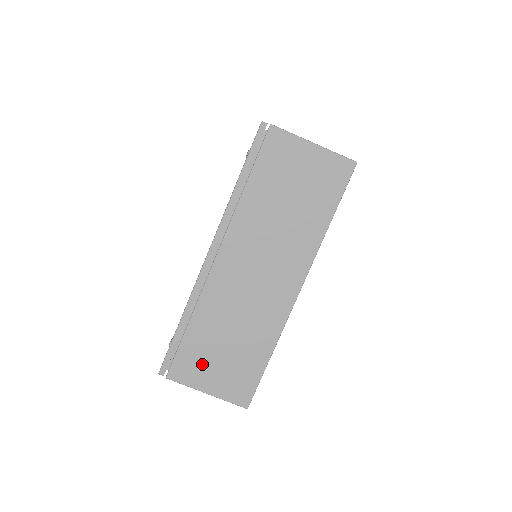
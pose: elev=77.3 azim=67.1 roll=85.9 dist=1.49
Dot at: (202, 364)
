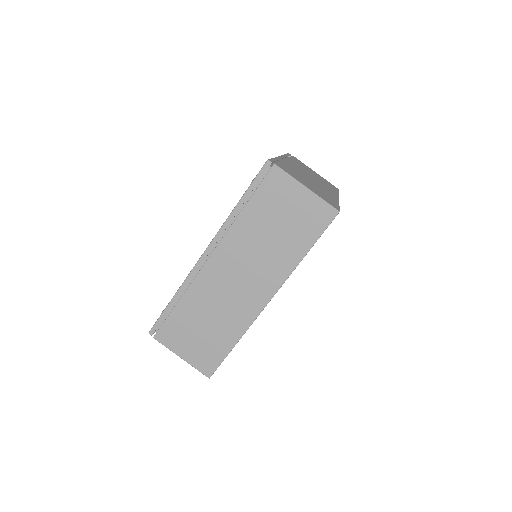
Dot at: (182, 335)
